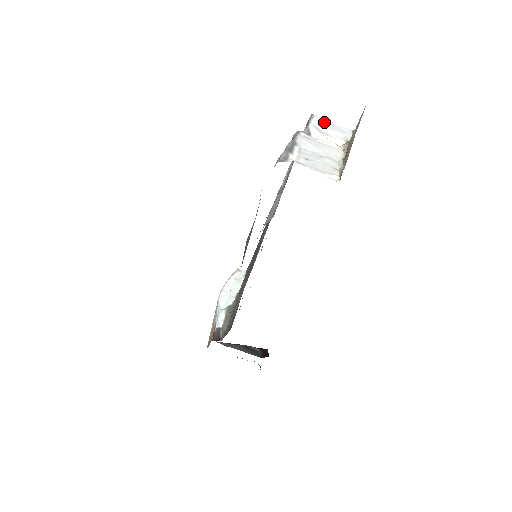
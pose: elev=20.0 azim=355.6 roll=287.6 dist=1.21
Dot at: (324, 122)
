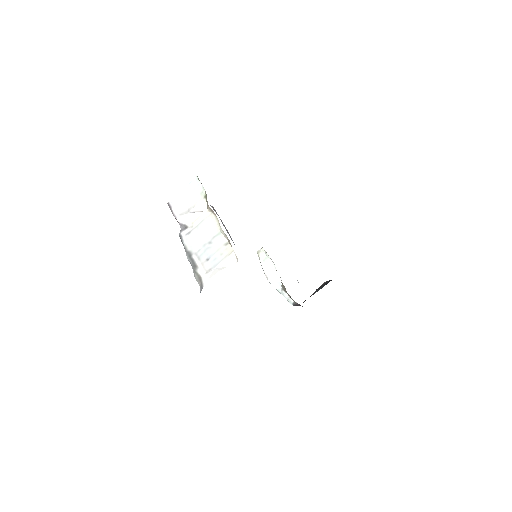
Dot at: (179, 199)
